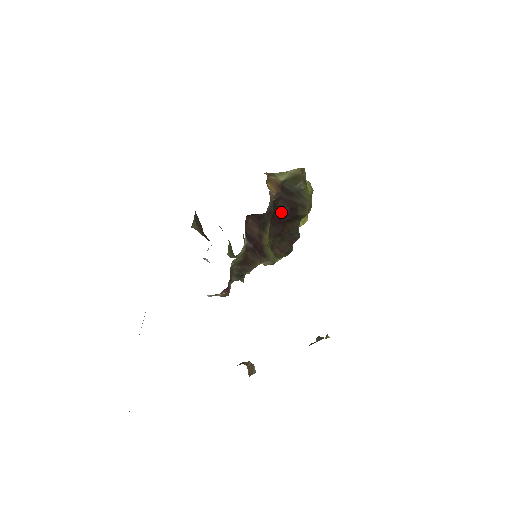
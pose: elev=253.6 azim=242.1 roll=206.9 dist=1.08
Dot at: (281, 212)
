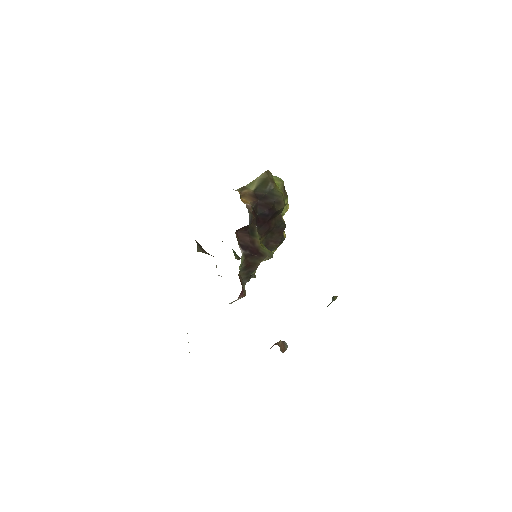
Dot at: (262, 215)
